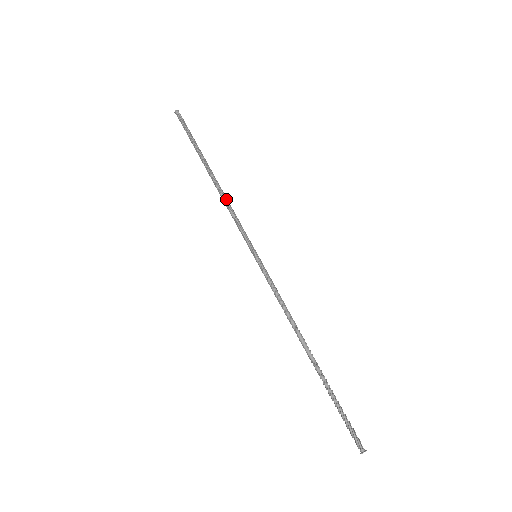
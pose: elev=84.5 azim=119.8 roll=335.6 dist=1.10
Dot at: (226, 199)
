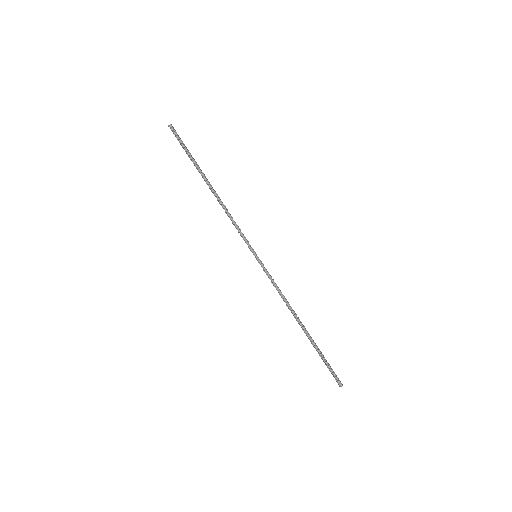
Dot at: (226, 210)
